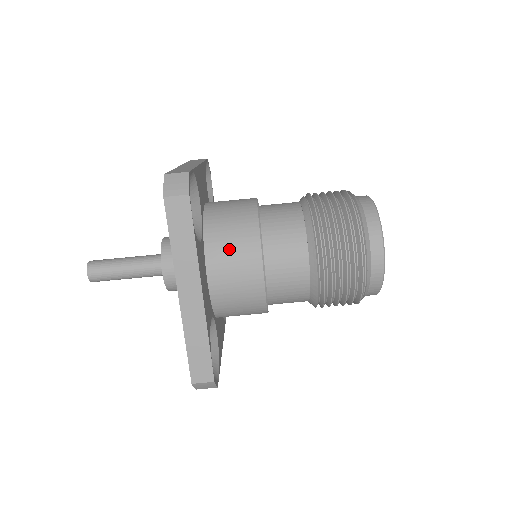
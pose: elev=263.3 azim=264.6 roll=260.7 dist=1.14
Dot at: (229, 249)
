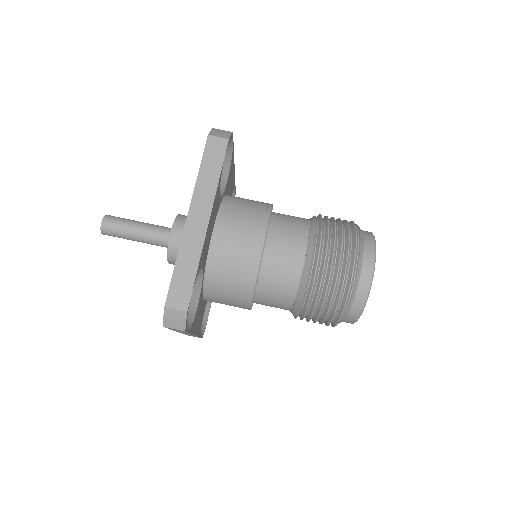
Dot at: (240, 216)
